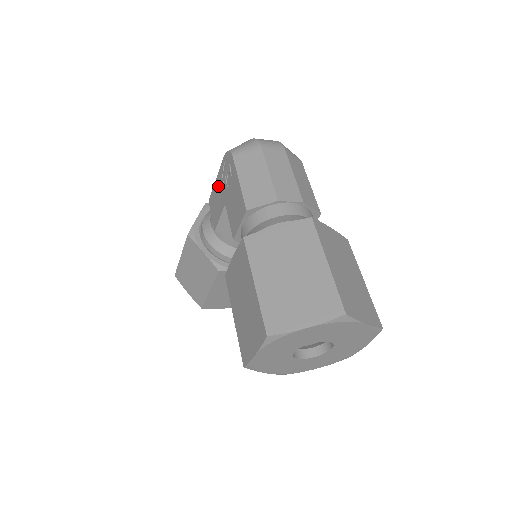
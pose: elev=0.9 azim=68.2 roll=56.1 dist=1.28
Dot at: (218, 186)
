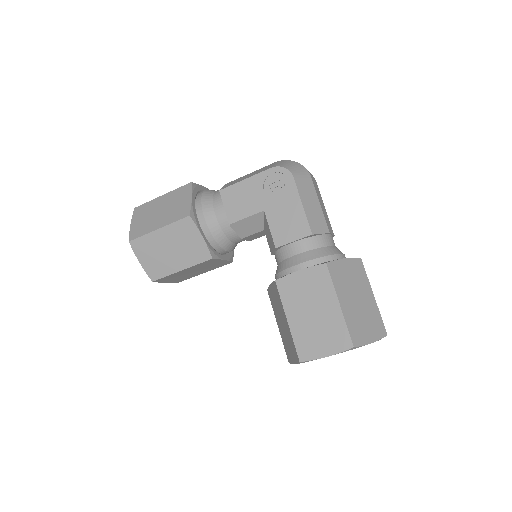
Dot at: (251, 188)
